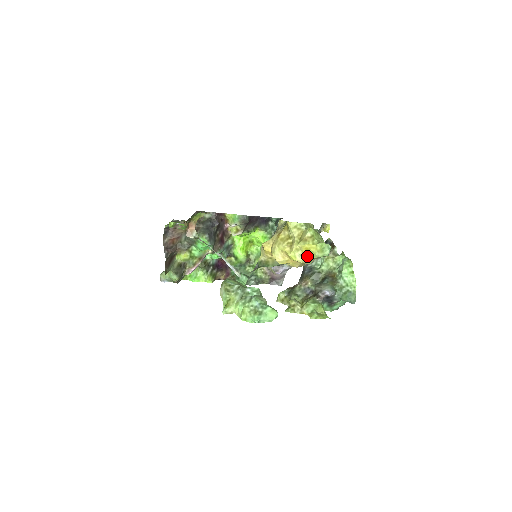
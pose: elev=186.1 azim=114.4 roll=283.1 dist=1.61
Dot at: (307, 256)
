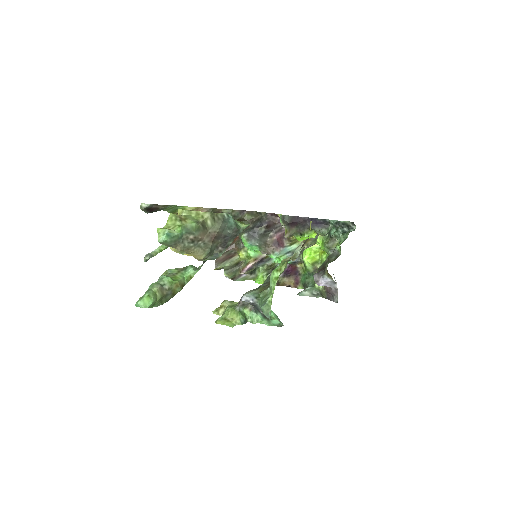
Dot at: occluded
